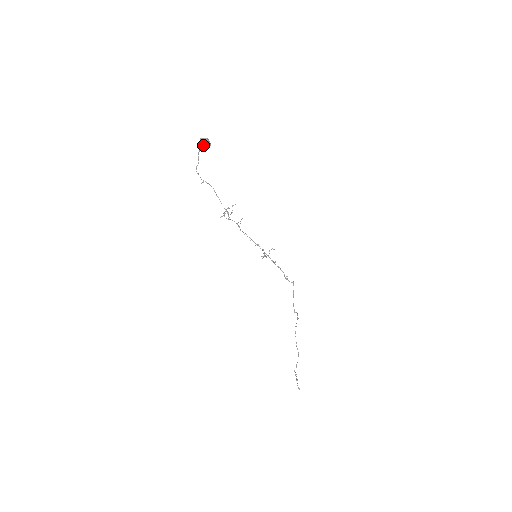
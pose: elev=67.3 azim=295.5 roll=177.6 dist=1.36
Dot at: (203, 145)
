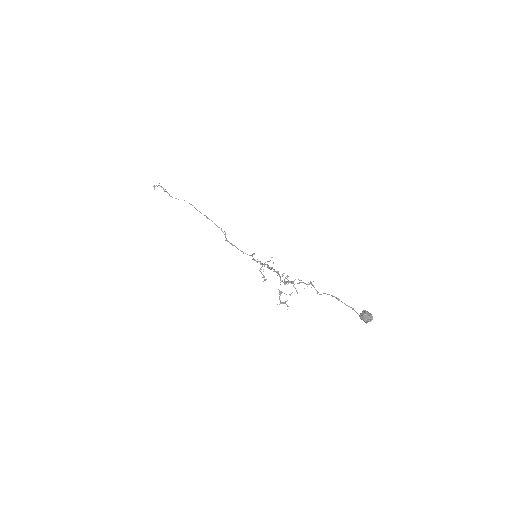
Dot at: (361, 318)
